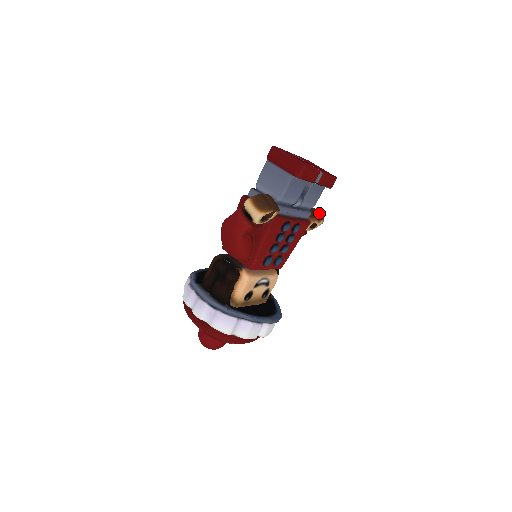
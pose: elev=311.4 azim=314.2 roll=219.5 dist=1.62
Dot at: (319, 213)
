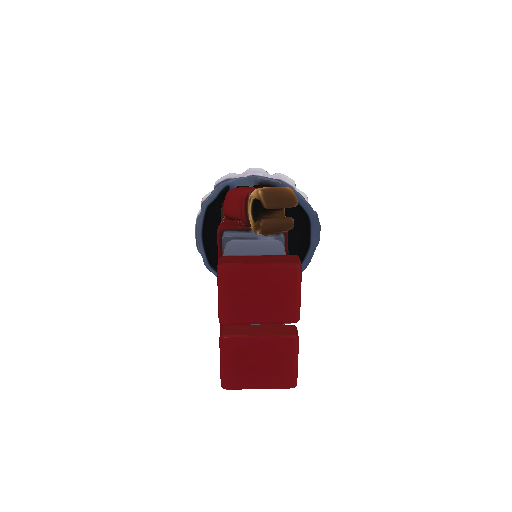
Dot at: (282, 206)
